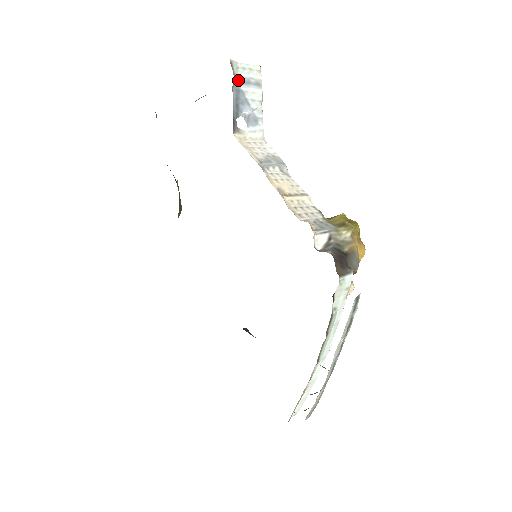
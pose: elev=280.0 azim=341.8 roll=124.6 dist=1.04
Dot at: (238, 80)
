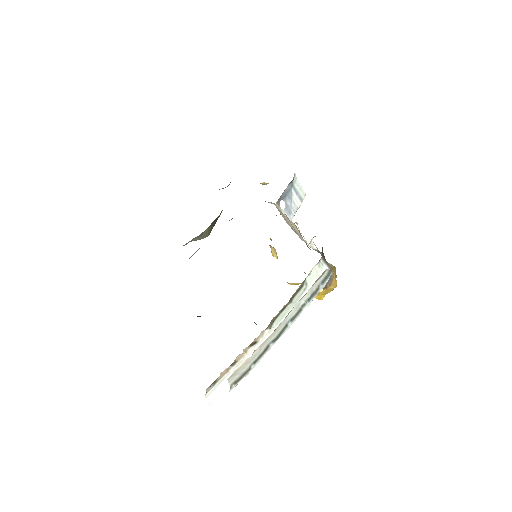
Dot at: (293, 185)
